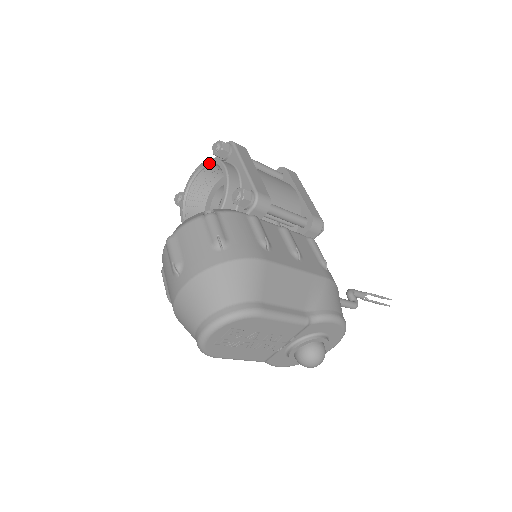
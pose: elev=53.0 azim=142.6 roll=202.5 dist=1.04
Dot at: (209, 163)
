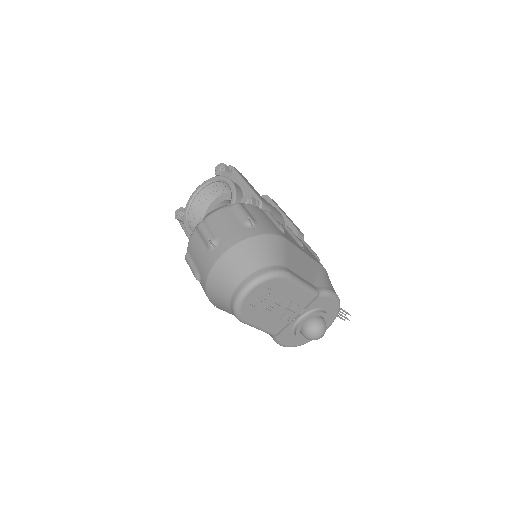
Dot at: (213, 180)
